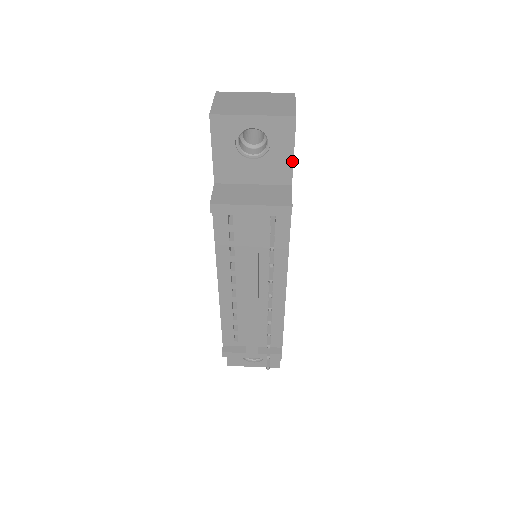
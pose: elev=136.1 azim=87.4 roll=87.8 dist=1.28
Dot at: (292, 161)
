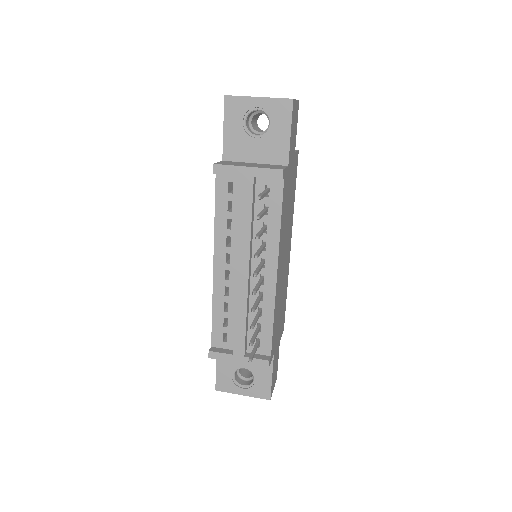
Dot at: (289, 141)
